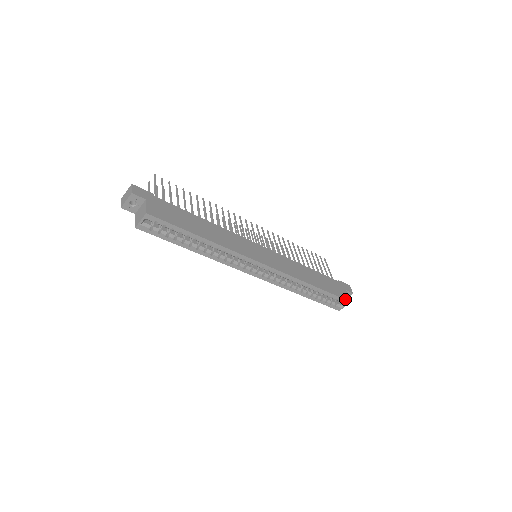
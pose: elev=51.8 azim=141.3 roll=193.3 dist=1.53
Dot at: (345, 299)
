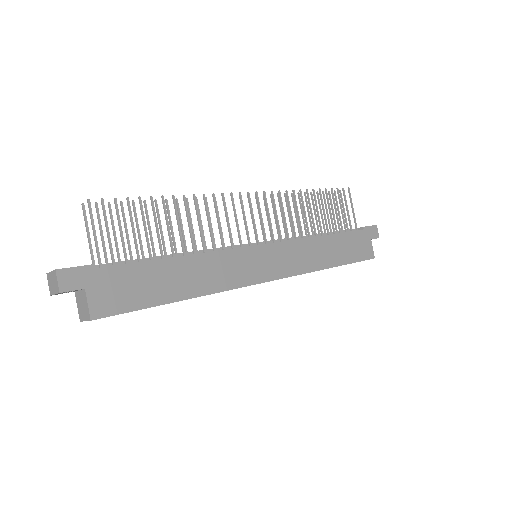
Dot at: (368, 259)
